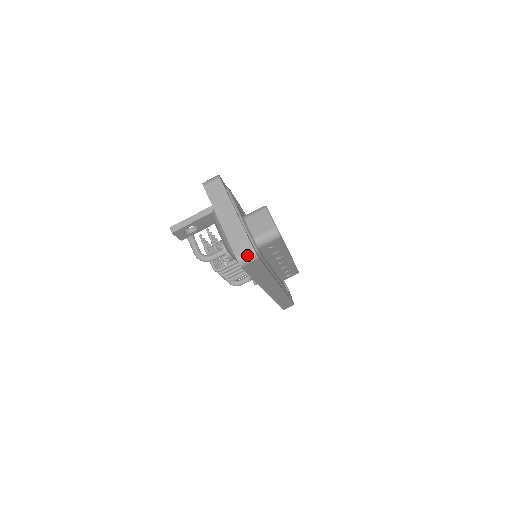
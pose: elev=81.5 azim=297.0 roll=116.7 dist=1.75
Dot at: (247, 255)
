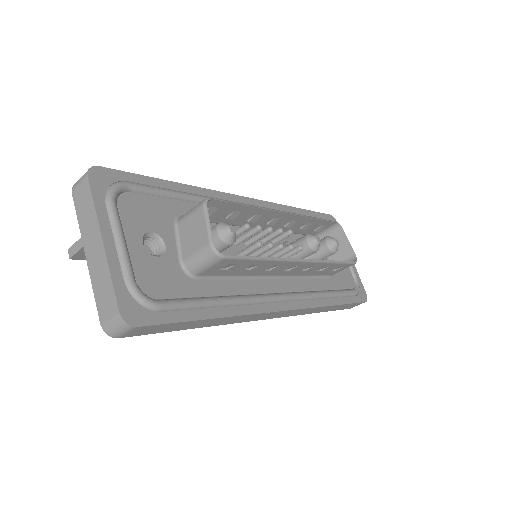
Dot at: (113, 323)
